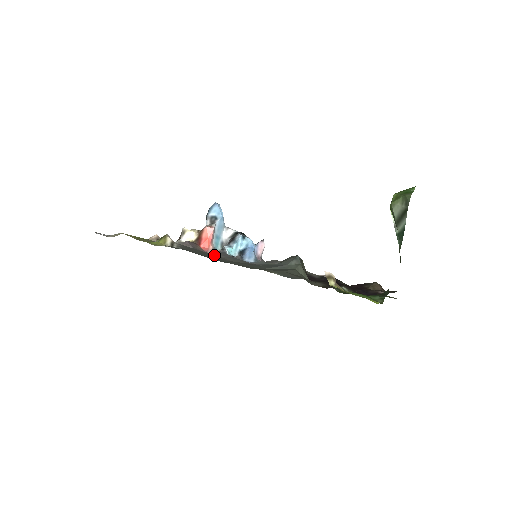
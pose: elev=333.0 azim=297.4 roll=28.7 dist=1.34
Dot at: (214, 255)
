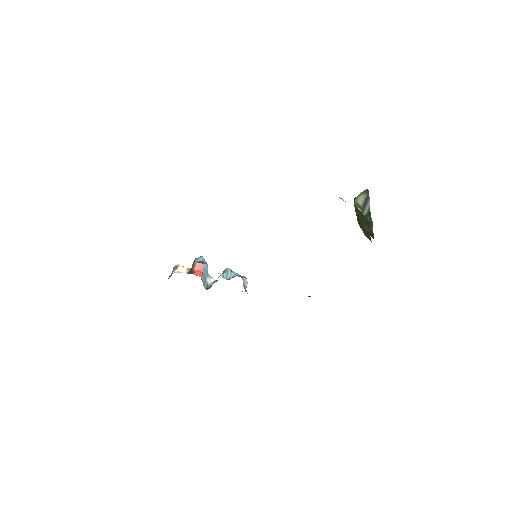
Dot at: occluded
